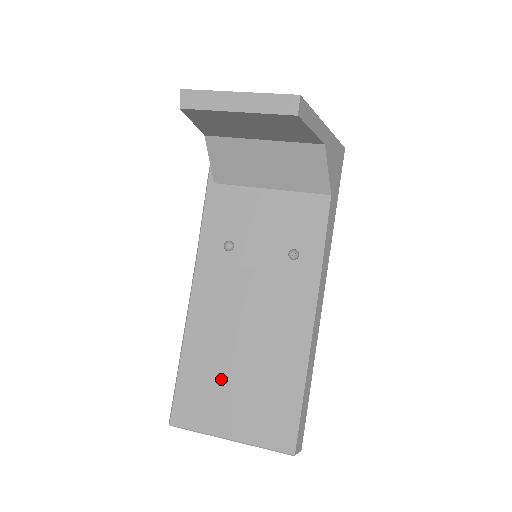
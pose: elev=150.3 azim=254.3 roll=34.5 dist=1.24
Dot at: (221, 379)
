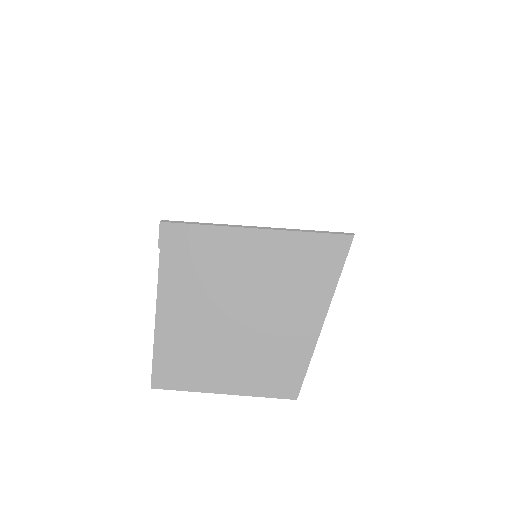
Dot at: occluded
